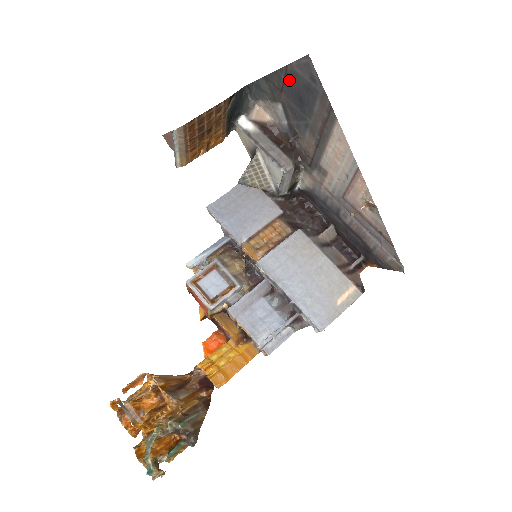
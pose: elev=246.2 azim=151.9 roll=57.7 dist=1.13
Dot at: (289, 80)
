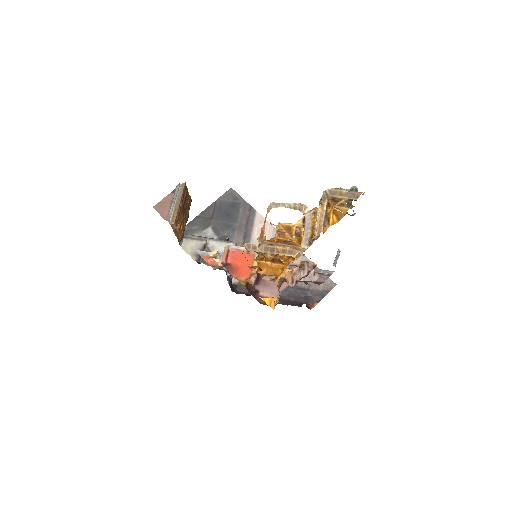
Dot at: (218, 208)
